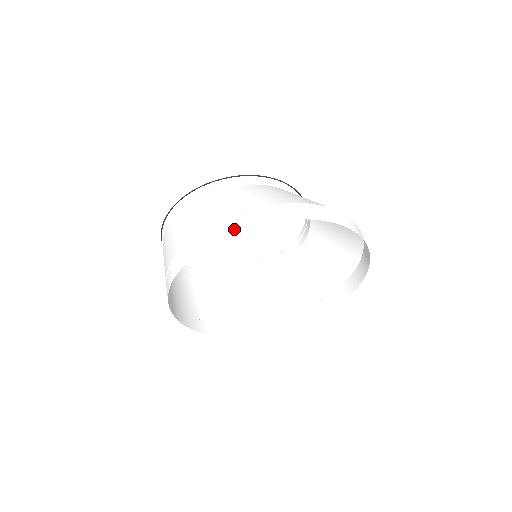
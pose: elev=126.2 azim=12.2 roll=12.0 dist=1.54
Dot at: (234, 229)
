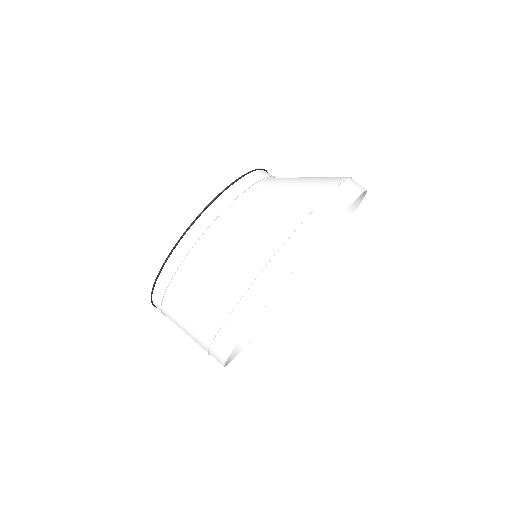
Dot at: (289, 267)
